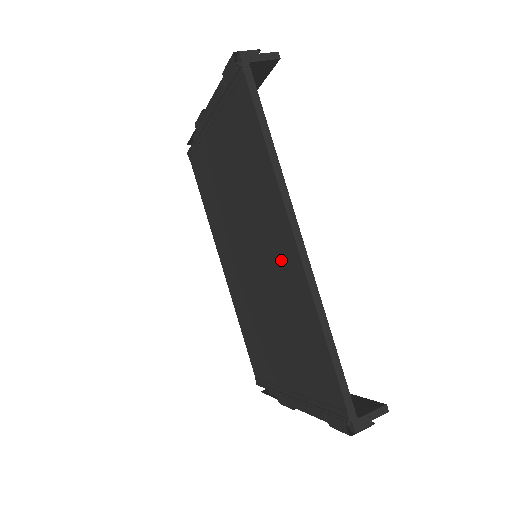
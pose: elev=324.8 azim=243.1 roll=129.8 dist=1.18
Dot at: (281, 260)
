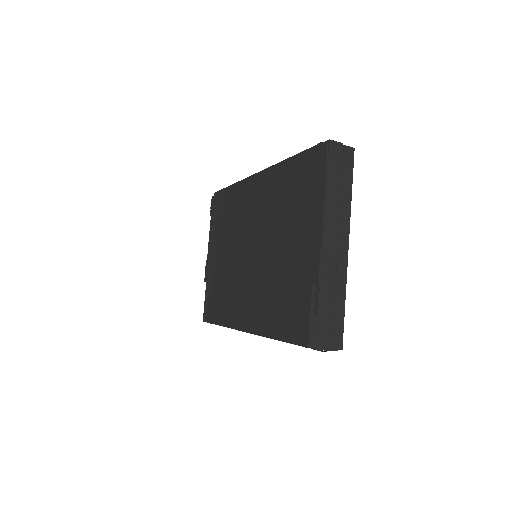
Dot at: (259, 198)
